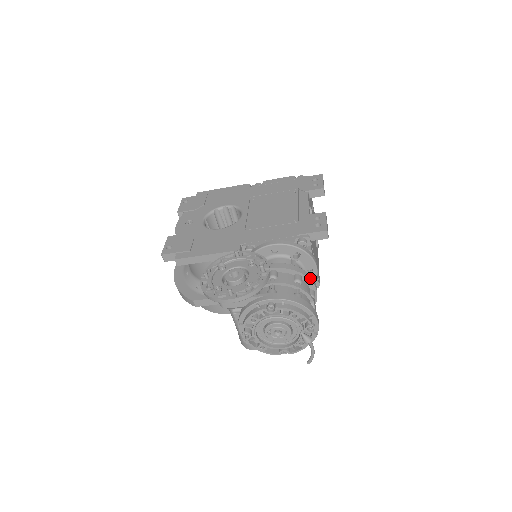
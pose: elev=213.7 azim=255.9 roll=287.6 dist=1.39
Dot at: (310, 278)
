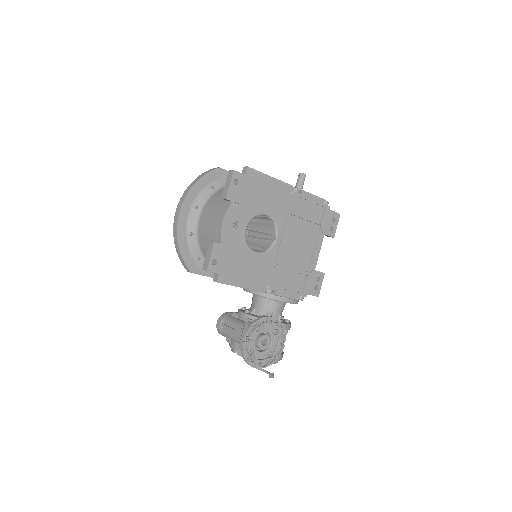
Dot at: occluded
